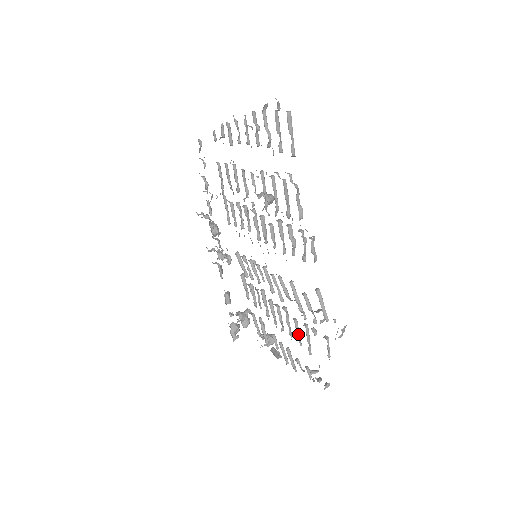
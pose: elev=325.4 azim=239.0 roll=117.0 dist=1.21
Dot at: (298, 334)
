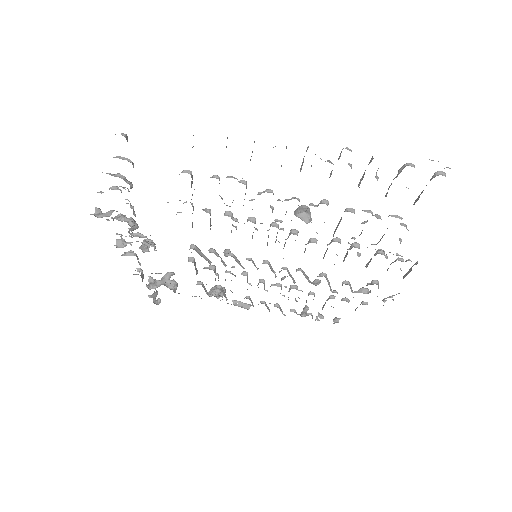
Dot at: occluded
